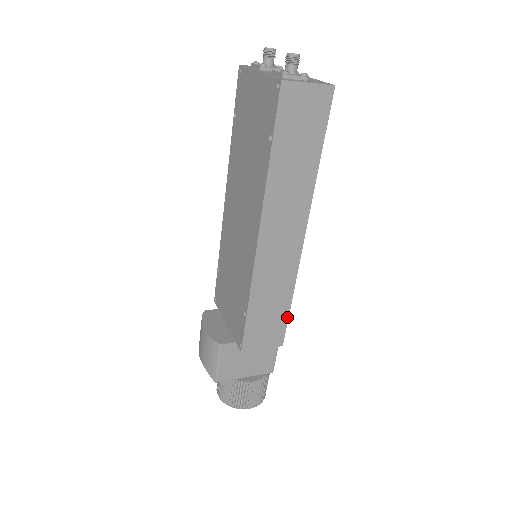
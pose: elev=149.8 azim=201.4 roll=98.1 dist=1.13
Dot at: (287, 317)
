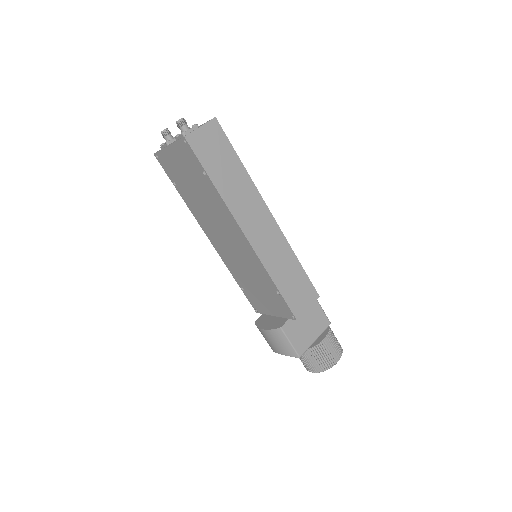
Dot at: (306, 275)
